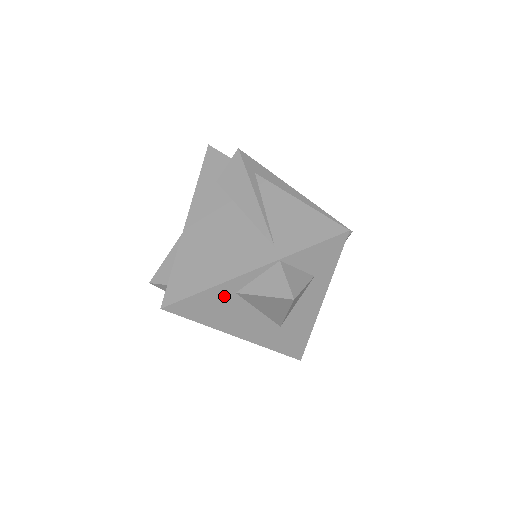
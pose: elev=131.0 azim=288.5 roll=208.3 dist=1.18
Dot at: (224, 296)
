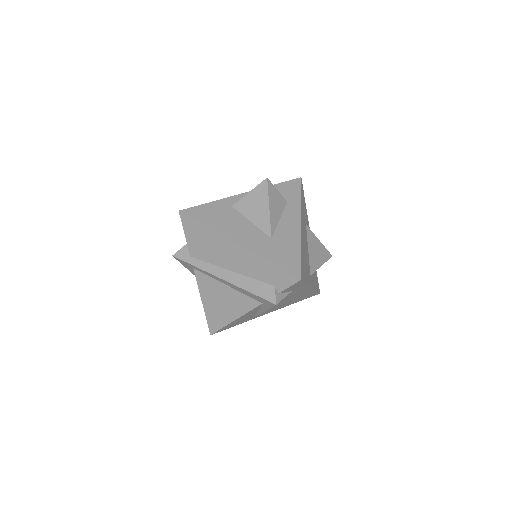
Dot at: (224, 208)
